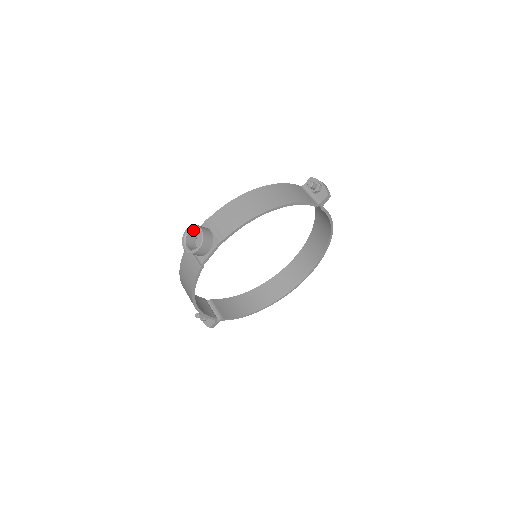
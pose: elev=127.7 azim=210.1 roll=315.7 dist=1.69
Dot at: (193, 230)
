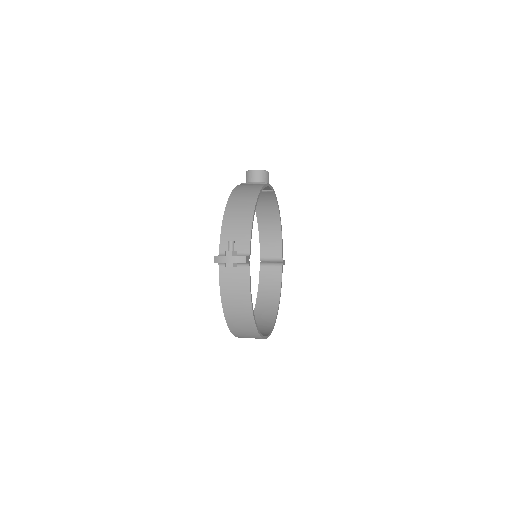
Dot at: occluded
